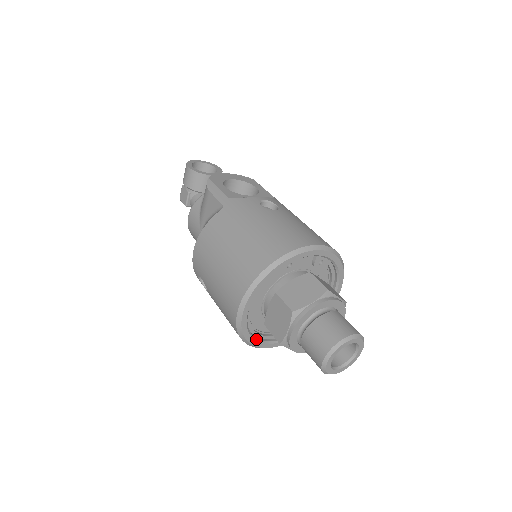
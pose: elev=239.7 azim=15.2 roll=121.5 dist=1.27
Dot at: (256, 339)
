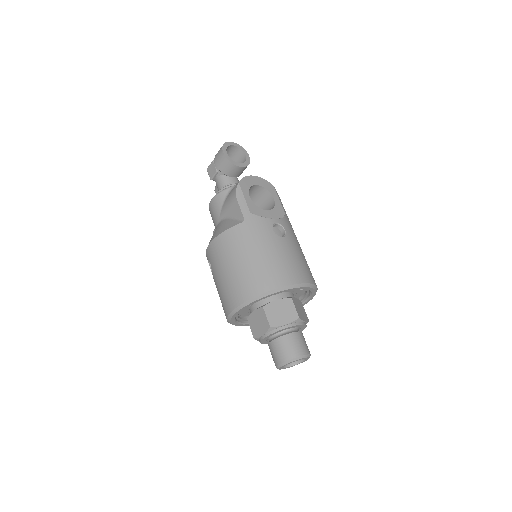
Dot at: (238, 322)
